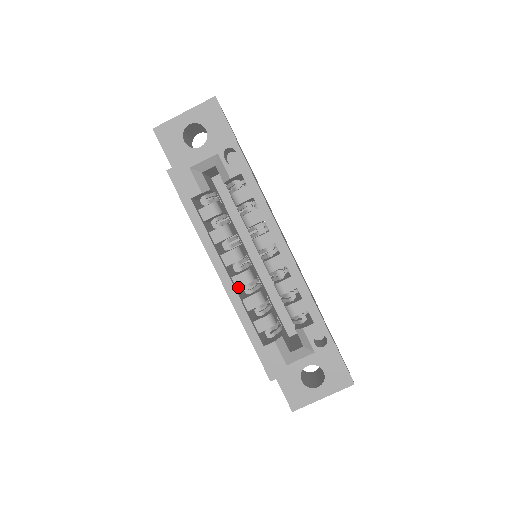
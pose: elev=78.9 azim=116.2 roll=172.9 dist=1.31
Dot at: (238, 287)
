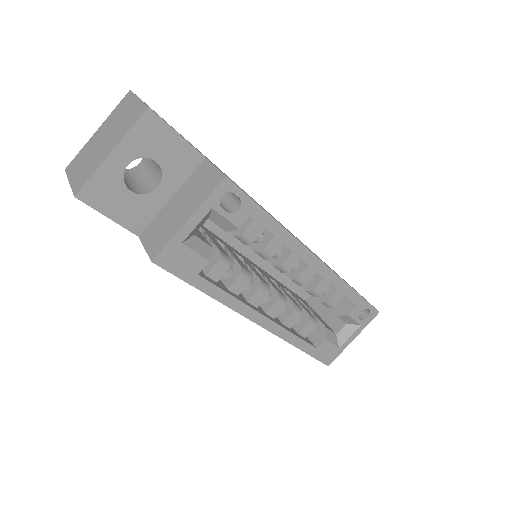
Dot at: (275, 317)
